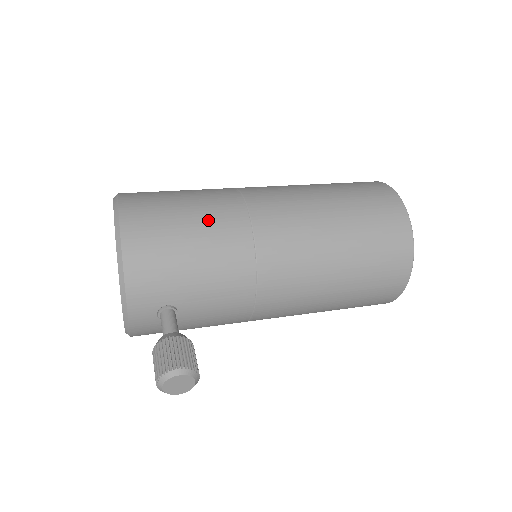
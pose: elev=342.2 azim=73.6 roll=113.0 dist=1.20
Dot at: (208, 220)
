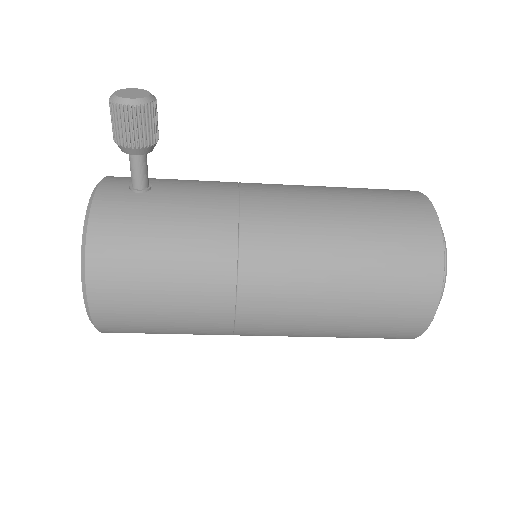
Dot at: occluded
